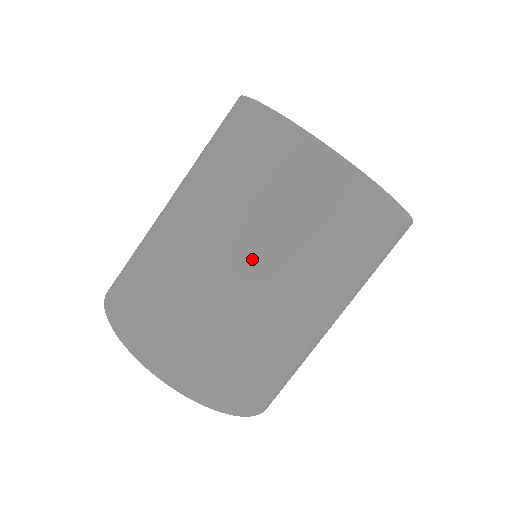
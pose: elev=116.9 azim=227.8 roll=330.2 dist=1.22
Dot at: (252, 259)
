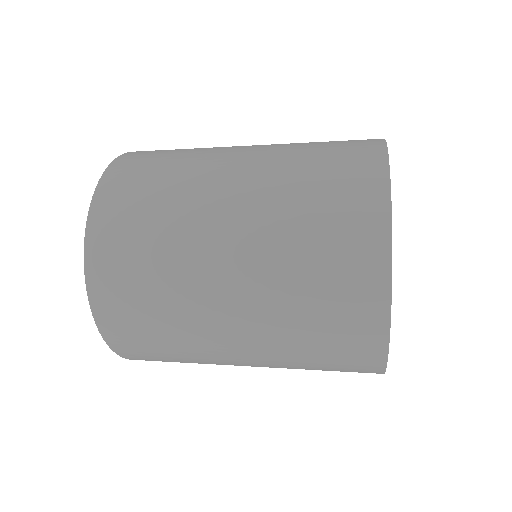
Dot at: (261, 146)
